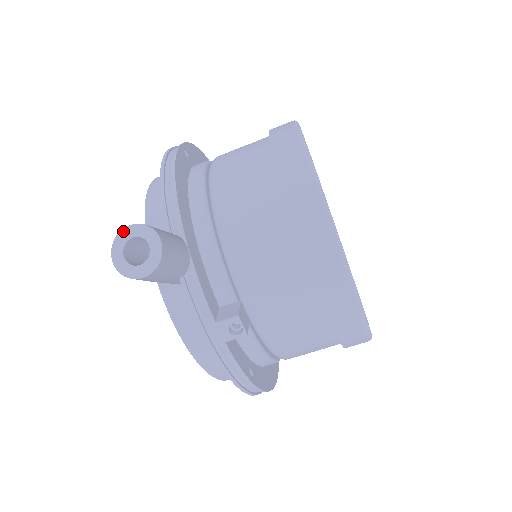
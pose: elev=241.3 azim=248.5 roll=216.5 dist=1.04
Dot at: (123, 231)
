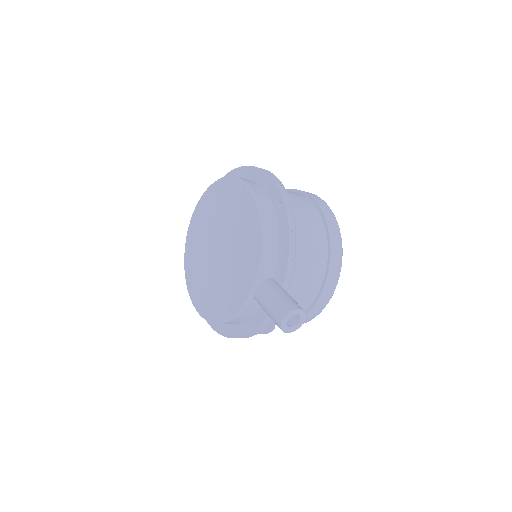
Dot at: (295, 310)
